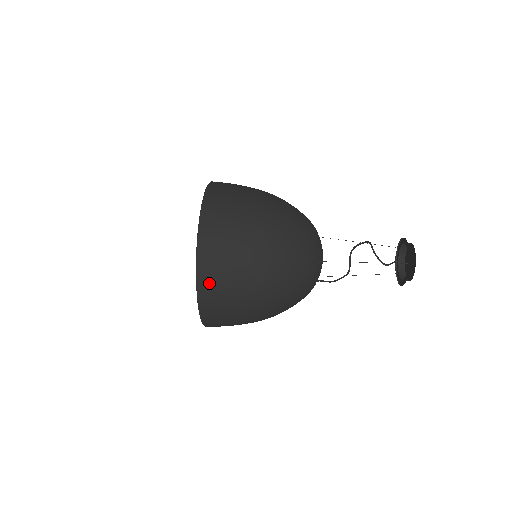
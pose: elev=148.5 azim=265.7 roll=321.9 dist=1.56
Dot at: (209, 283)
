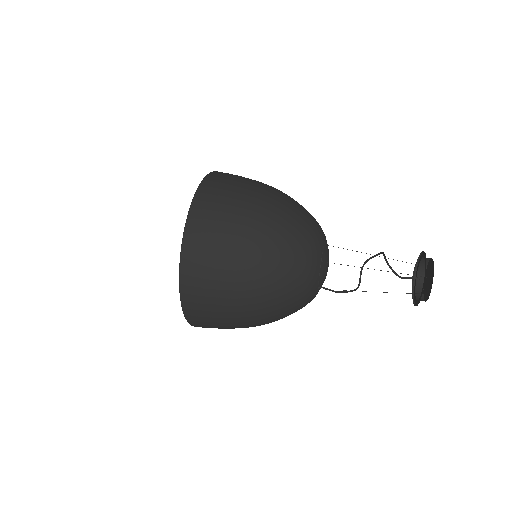
Dot at: (194, 258)
